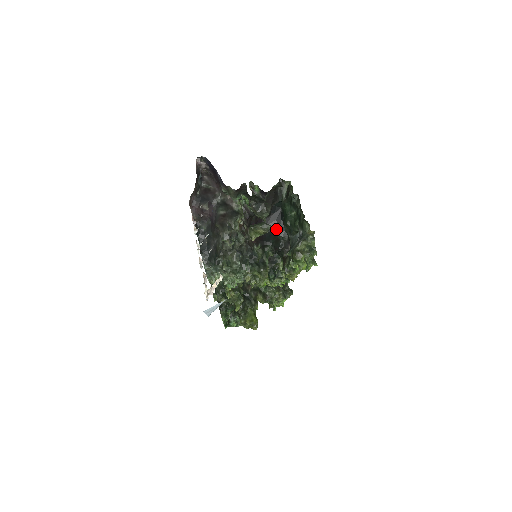
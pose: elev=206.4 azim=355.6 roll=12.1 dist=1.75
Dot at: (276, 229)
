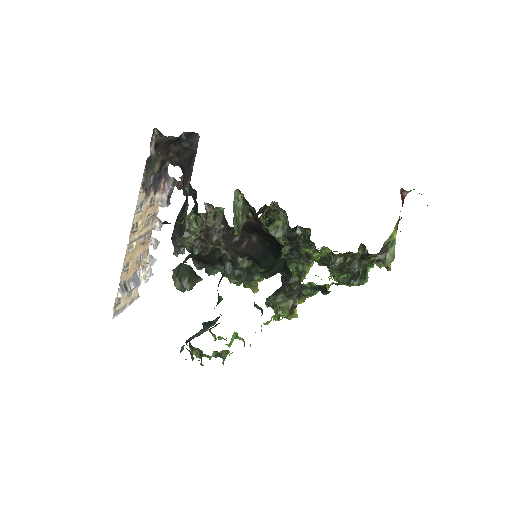
Dot at: (276, 256)
